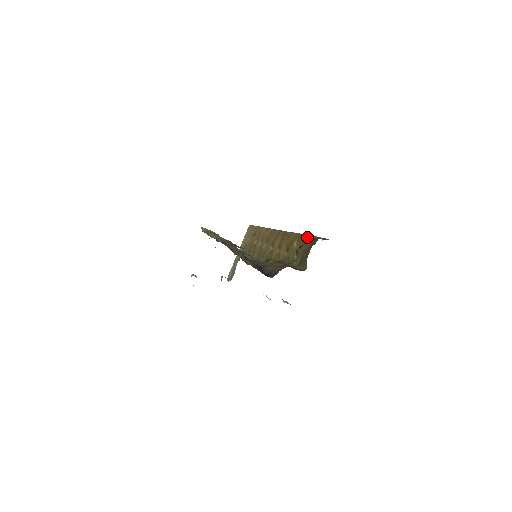
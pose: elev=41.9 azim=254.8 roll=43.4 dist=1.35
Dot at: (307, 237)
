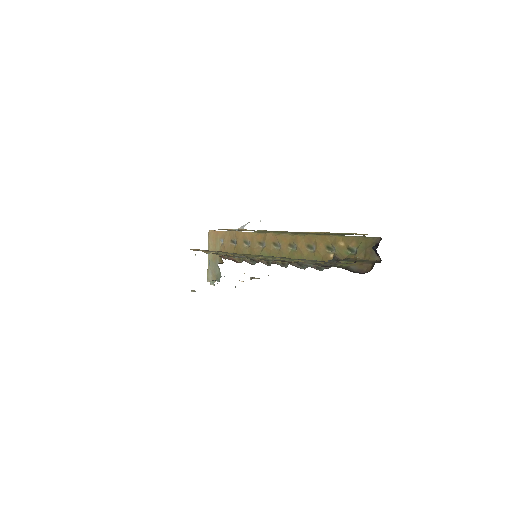
Dot at: (359, 238)
